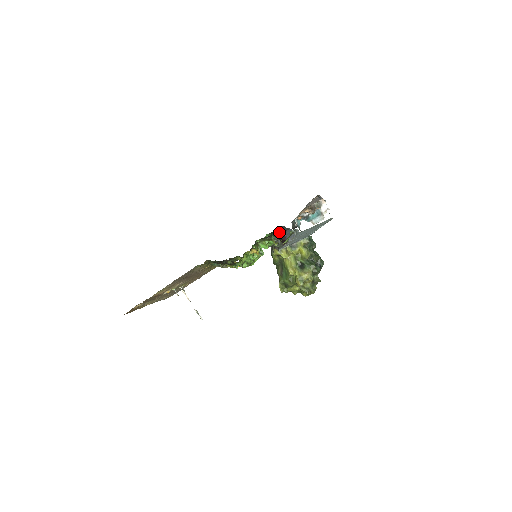
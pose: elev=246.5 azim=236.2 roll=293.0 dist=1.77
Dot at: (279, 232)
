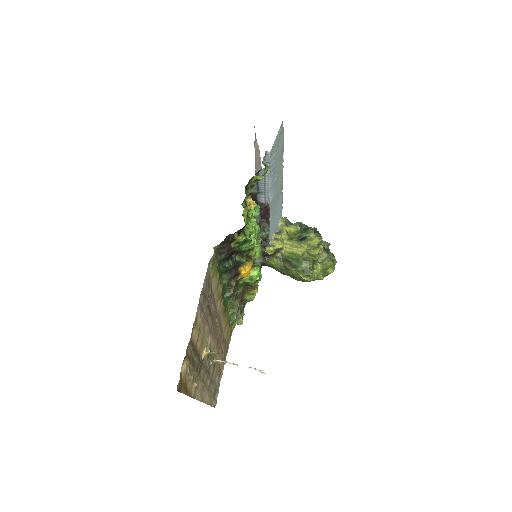
Dot at: occluded
